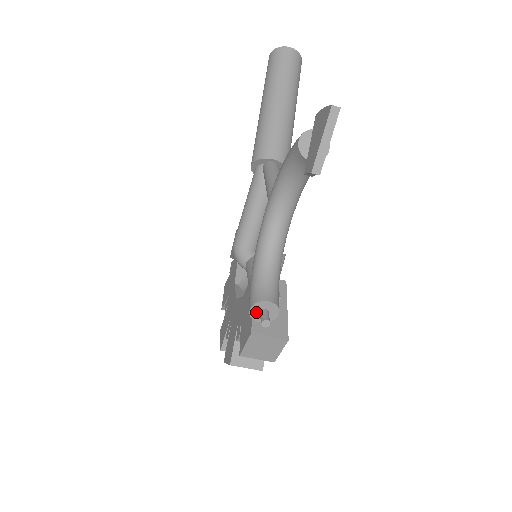
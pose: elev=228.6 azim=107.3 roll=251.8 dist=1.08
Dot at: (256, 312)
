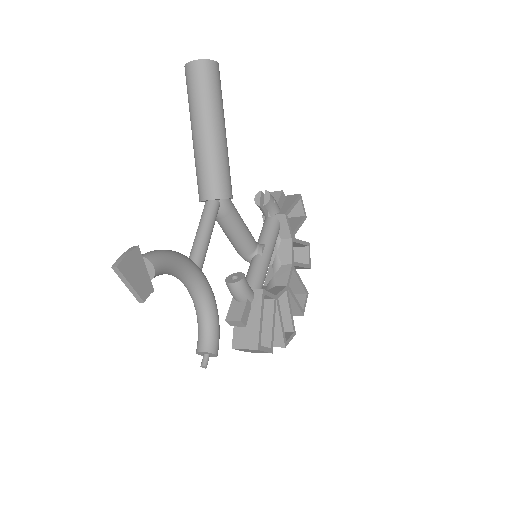
Dot at: (203, 355)
